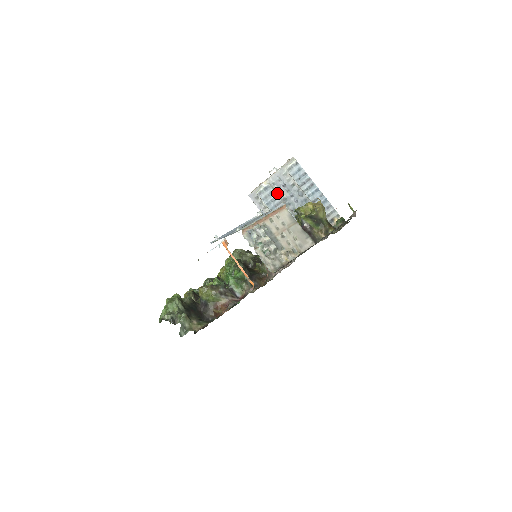
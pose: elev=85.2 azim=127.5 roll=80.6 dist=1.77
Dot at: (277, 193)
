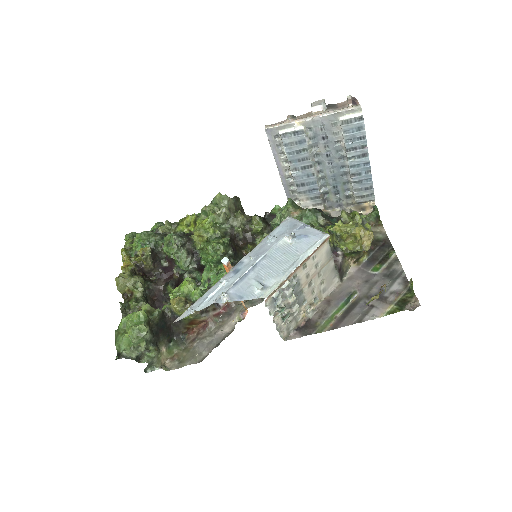
Dot at: (310, 144)
